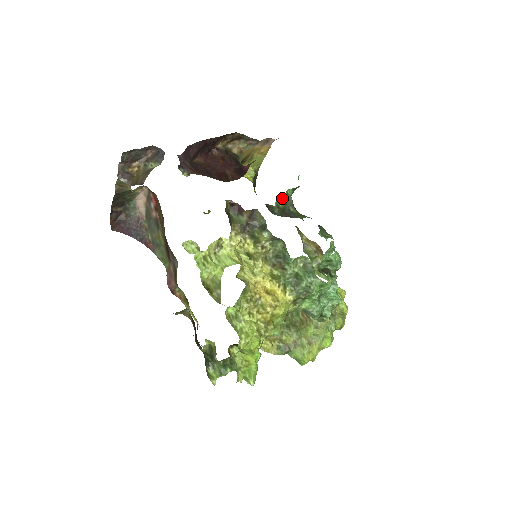
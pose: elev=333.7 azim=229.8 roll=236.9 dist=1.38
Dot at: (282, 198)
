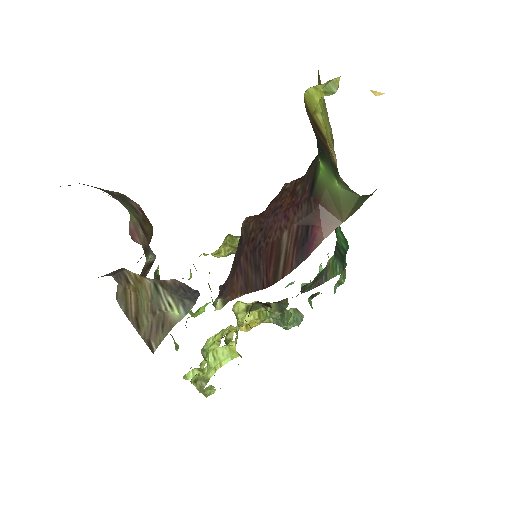
Dot at: occluded
